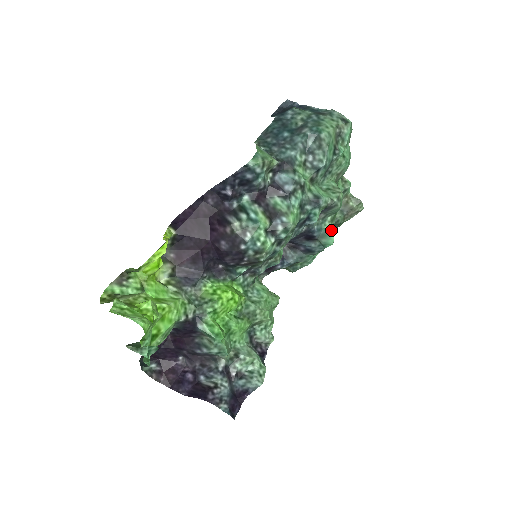
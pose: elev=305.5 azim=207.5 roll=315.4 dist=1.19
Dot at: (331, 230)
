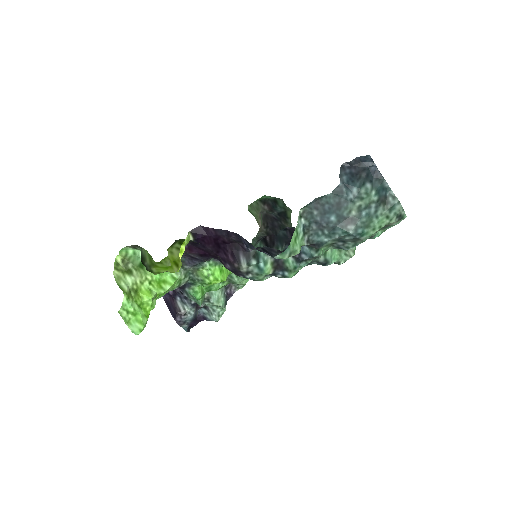
Dot at: occluded
